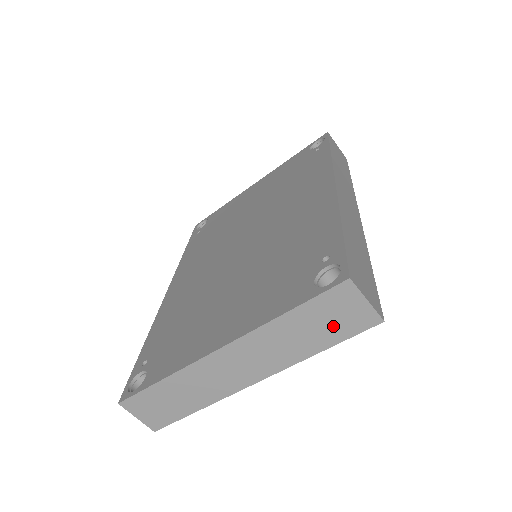
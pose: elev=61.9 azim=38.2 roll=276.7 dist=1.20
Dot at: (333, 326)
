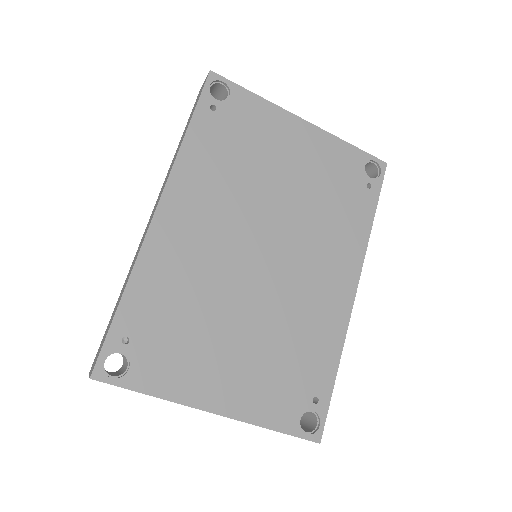
Dot at: occluded
